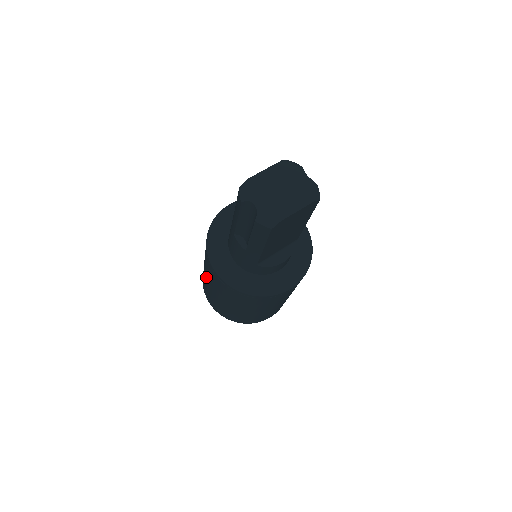
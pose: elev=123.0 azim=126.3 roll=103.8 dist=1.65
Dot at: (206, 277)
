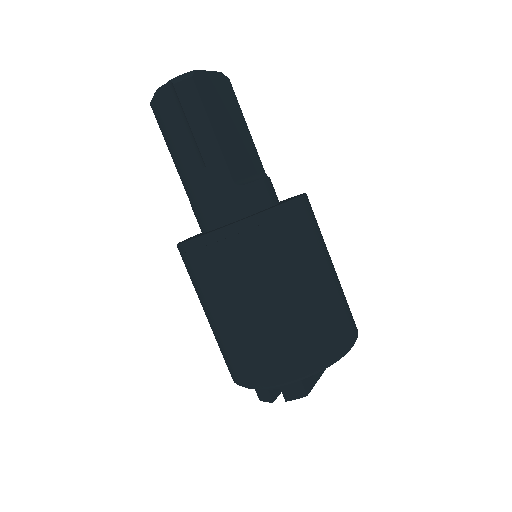
Dot at: (217, 315)
